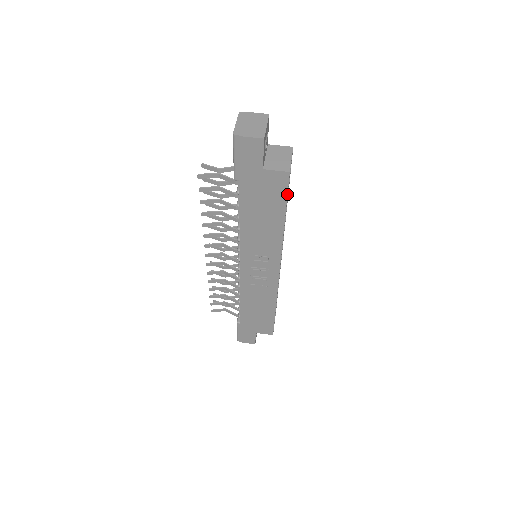
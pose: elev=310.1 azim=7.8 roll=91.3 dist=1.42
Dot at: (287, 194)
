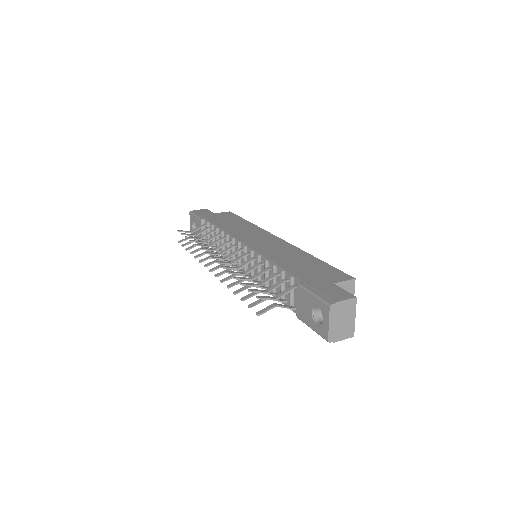
Dot at: occluded
